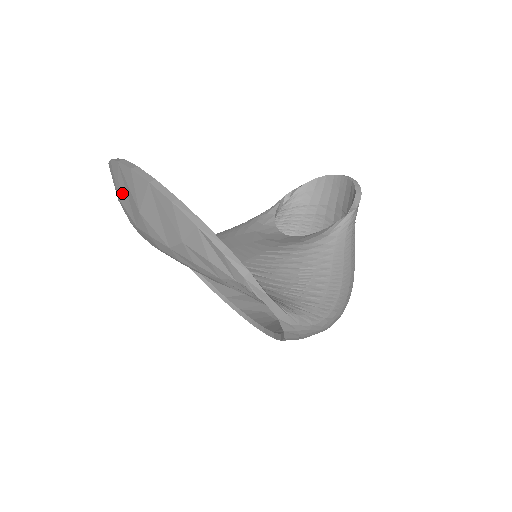
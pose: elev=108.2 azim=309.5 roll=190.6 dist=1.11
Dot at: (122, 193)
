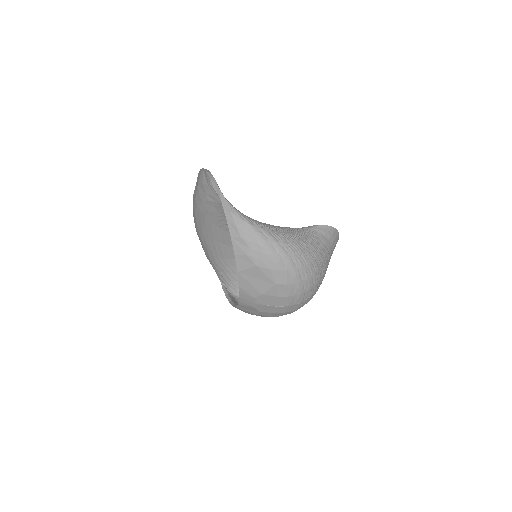
Dot at: occluded
